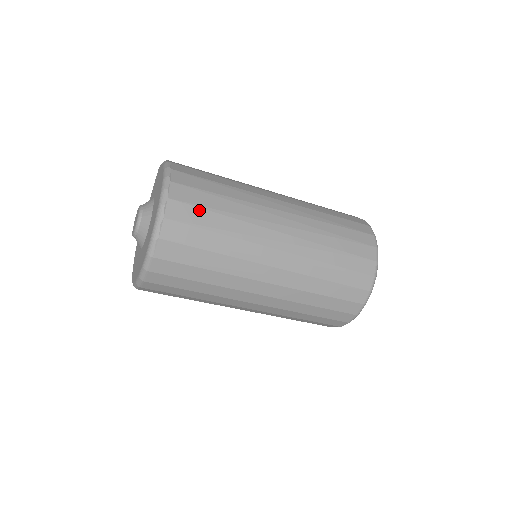
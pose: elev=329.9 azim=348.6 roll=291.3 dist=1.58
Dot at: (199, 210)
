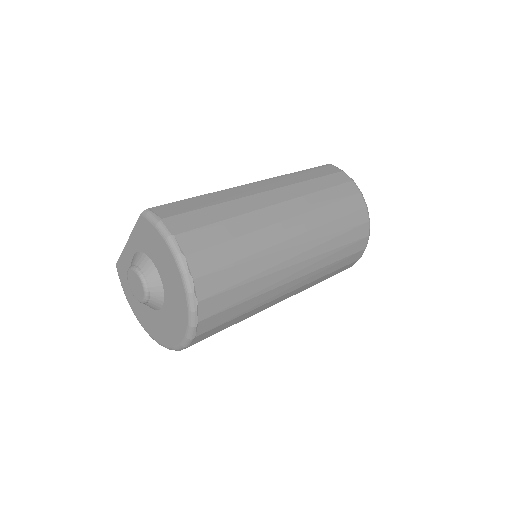
Dot at: (228, 293)
